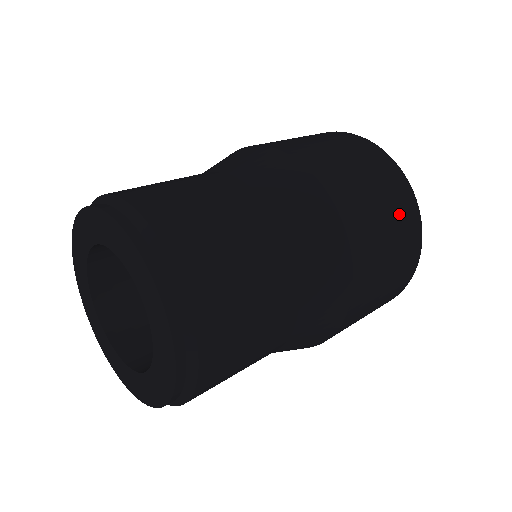
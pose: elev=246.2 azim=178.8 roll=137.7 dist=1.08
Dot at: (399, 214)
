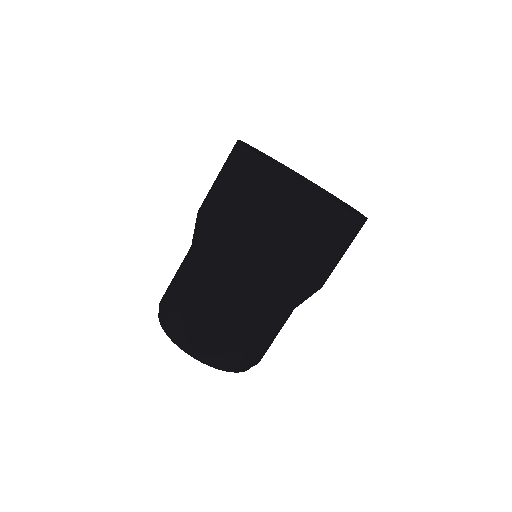
Dot at: (328, 231)
